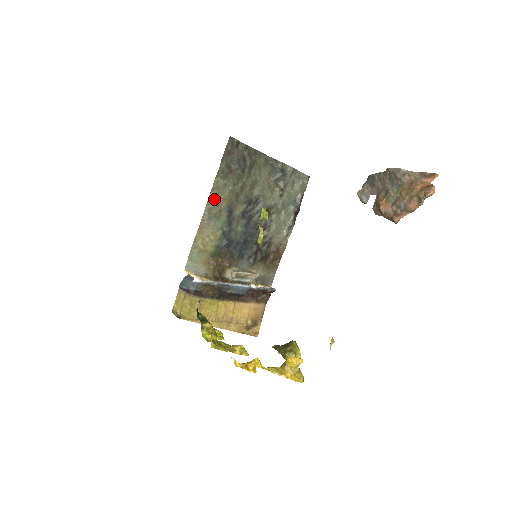
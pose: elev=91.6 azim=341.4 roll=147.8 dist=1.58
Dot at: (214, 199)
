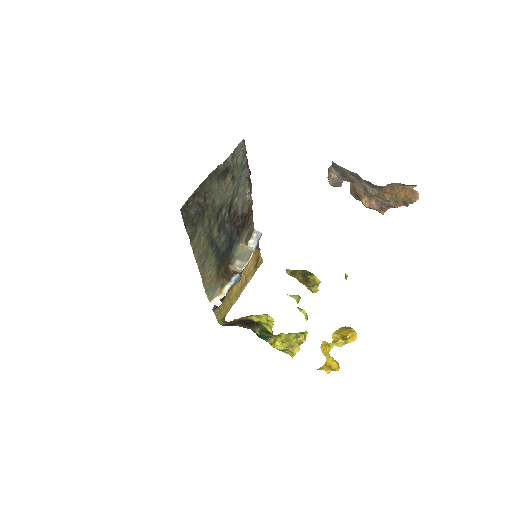
Dot at: (198, 253)
